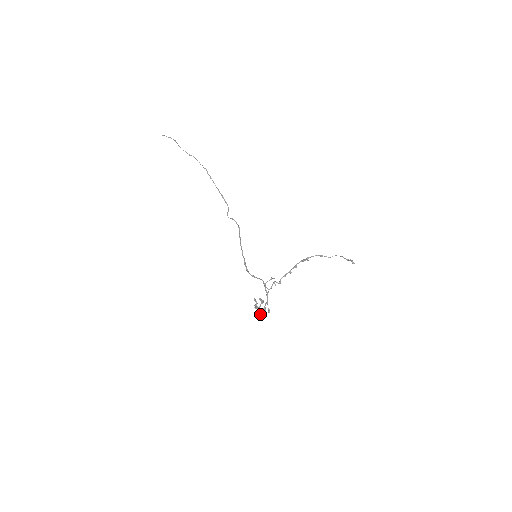
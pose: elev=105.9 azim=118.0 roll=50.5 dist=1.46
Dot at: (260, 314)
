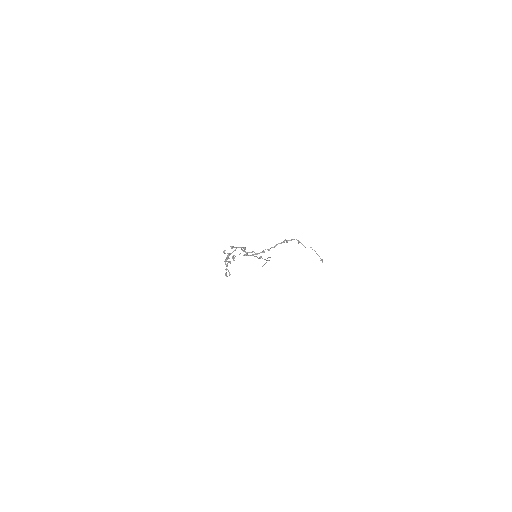
Dot at: occluded
